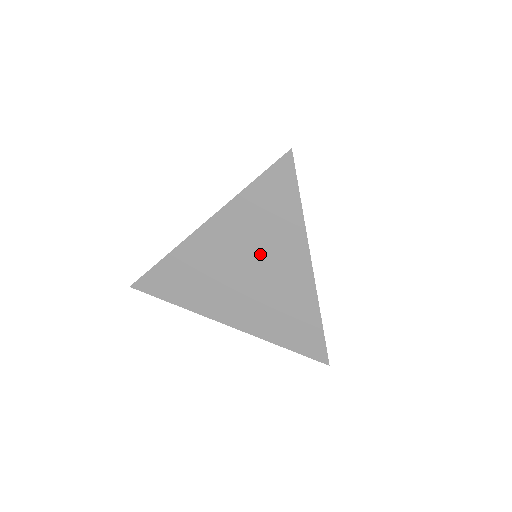
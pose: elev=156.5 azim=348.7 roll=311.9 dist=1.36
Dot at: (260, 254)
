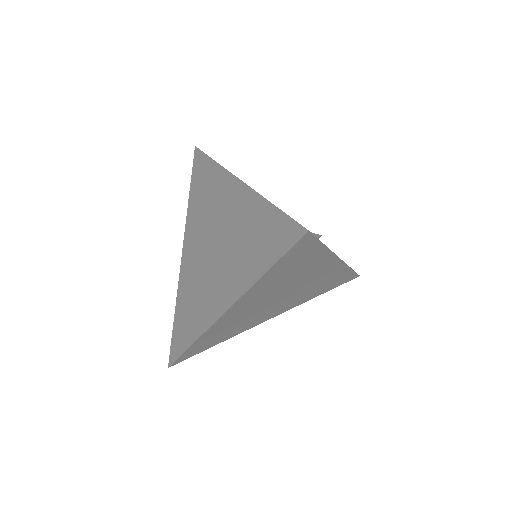
Dot at: (289, 286)
